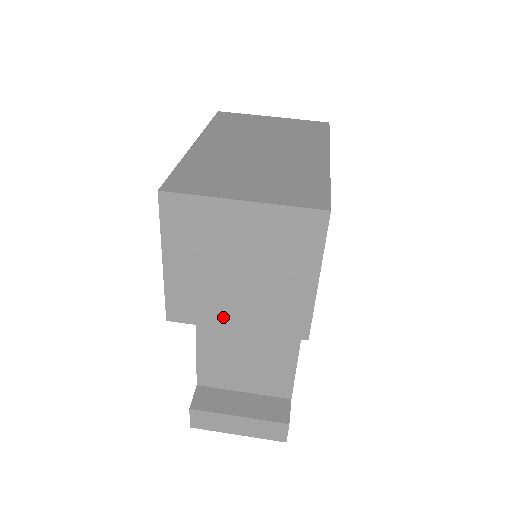
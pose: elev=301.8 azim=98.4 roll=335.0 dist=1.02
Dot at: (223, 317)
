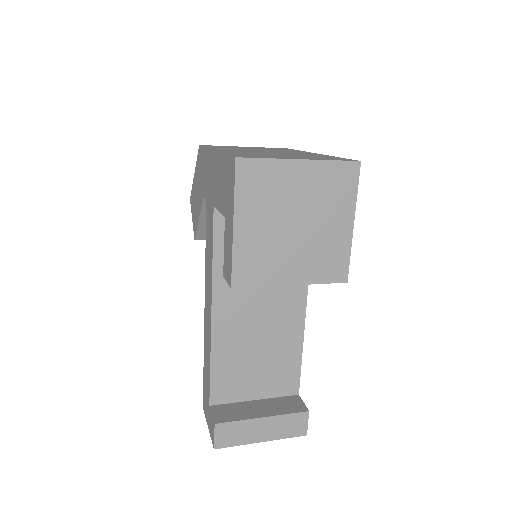
Dot at: (281, 274)
